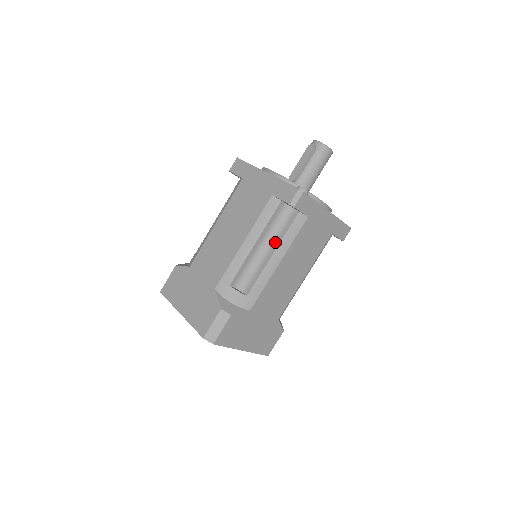
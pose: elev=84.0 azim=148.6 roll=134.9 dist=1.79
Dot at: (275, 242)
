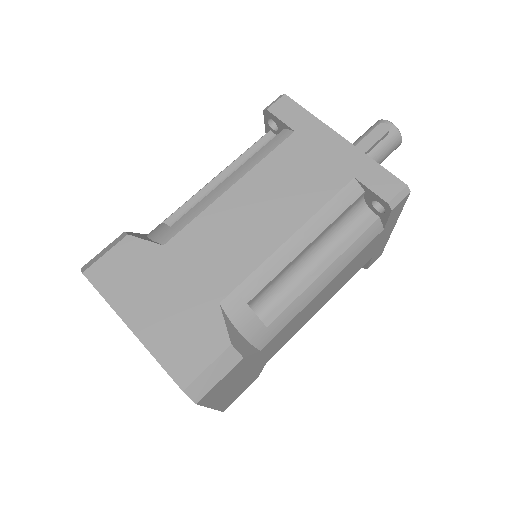
Dot at: (331, 251)
